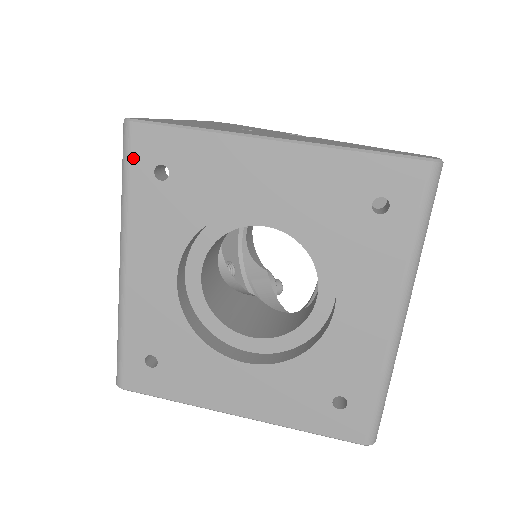
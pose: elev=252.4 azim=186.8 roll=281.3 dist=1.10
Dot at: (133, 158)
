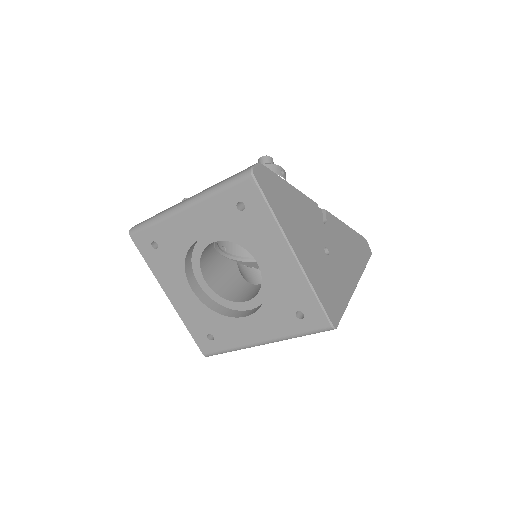
Dot at: occluded
